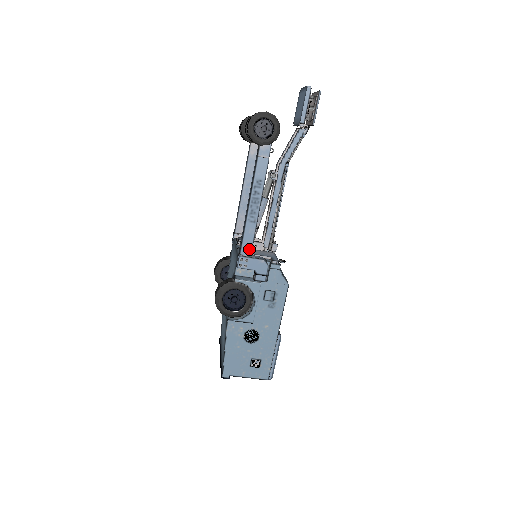
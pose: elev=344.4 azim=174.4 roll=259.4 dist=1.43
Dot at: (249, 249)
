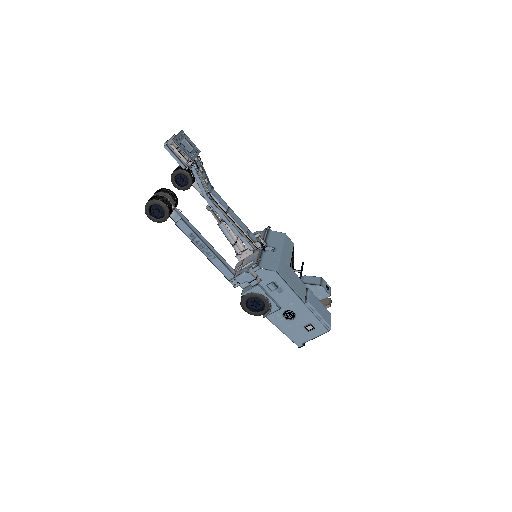
Dot at: (229, 273)
